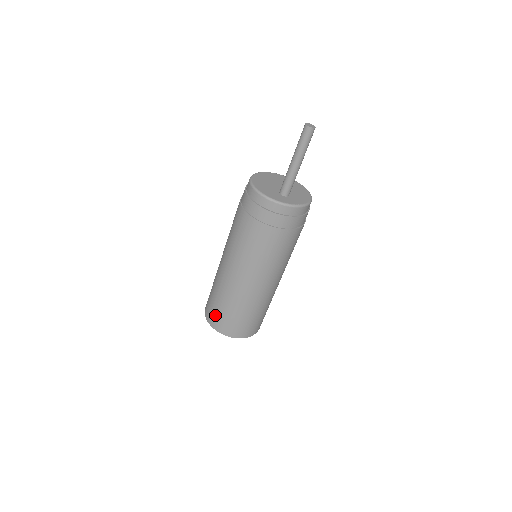
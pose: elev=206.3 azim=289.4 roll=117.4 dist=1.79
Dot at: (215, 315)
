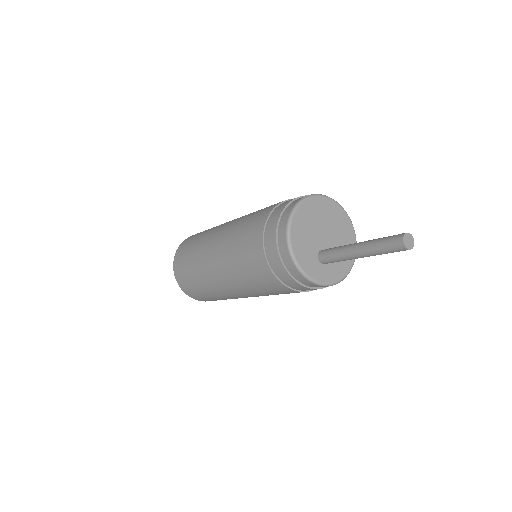
Dot at: (184, 279)
